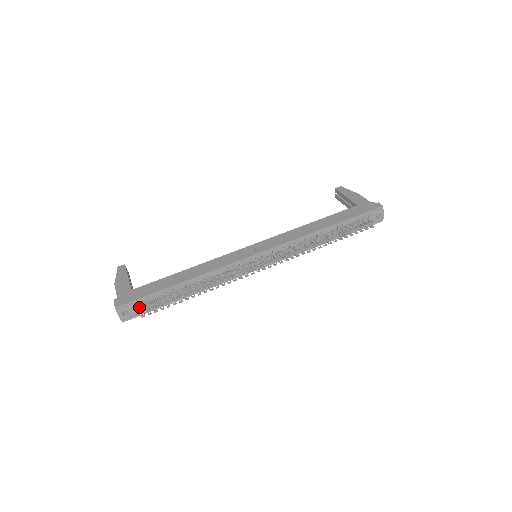
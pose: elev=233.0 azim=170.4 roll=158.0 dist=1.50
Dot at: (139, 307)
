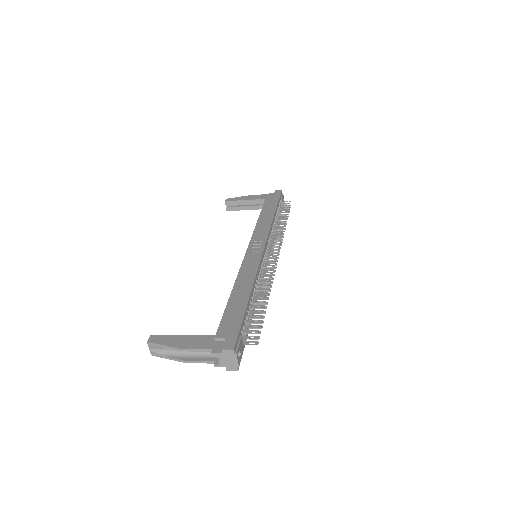
Dot at: (246, 337)
